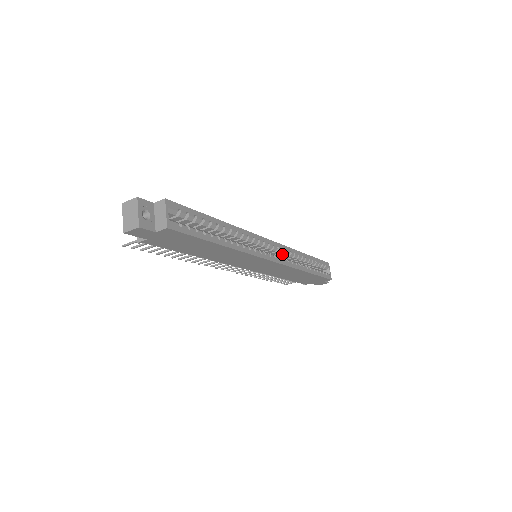
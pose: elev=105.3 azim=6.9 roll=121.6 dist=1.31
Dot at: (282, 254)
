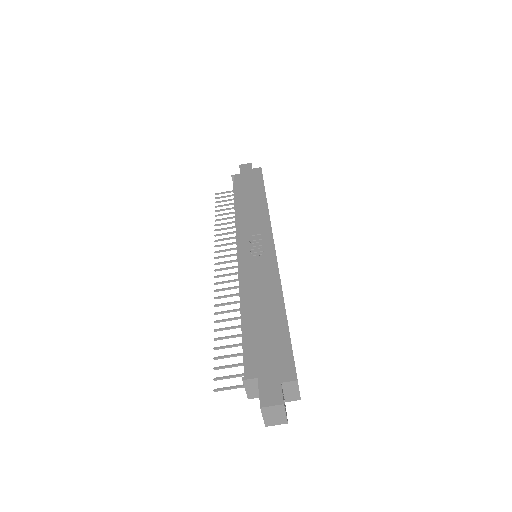
Dot at: occluded
